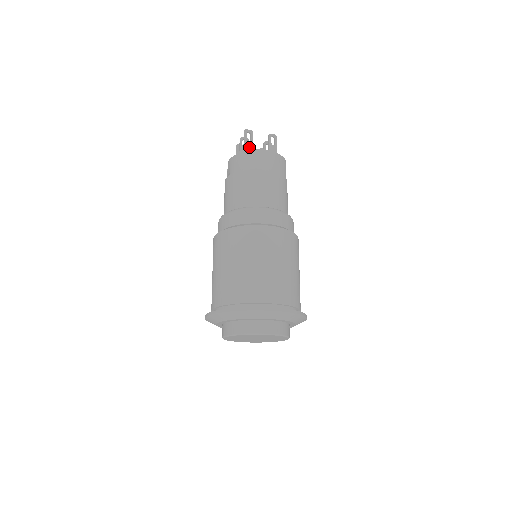
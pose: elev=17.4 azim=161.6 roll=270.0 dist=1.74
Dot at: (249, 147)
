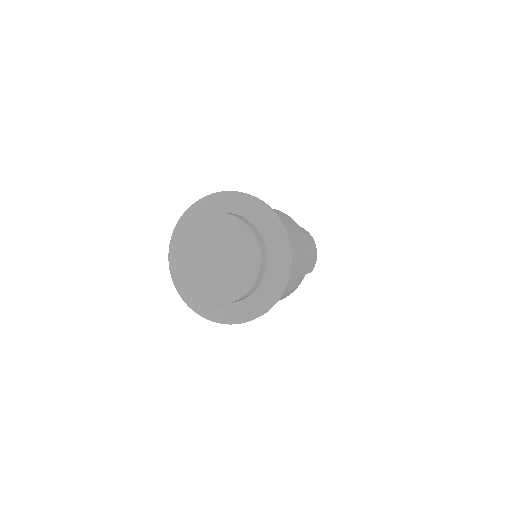
Dot at: occluded
